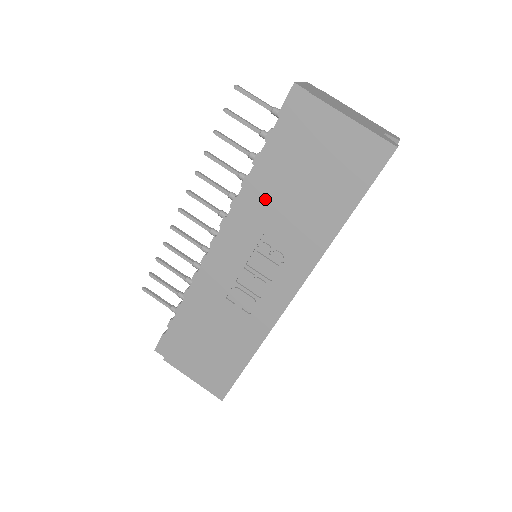
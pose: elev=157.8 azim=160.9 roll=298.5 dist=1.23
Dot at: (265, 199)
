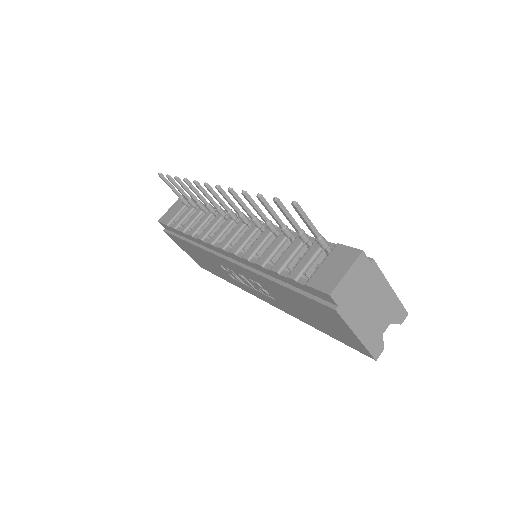
Dot at: (269, 284)
